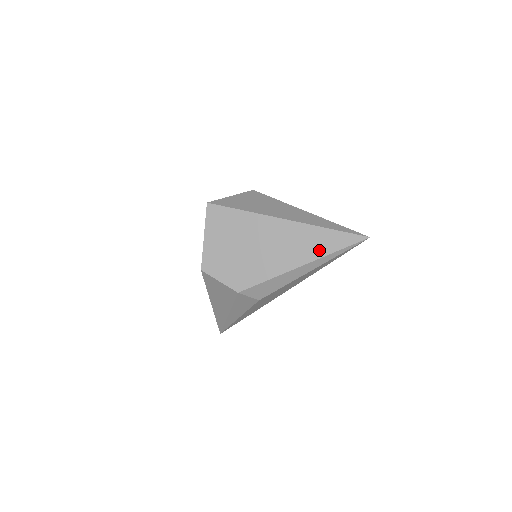
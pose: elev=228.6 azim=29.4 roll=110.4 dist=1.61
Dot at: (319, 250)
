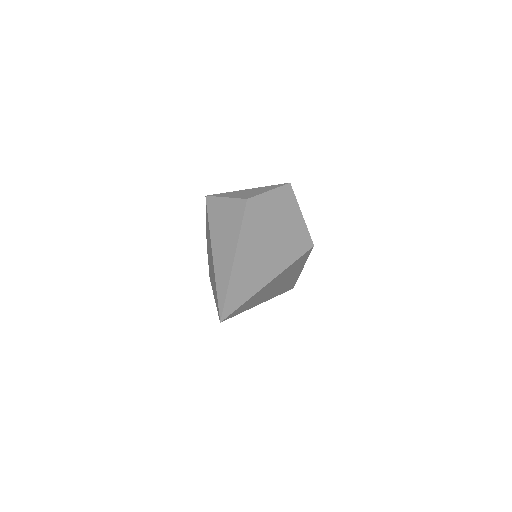
Dot at: (215, 296)
